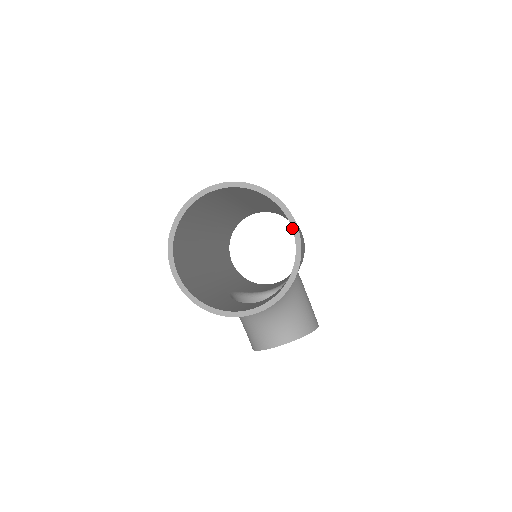
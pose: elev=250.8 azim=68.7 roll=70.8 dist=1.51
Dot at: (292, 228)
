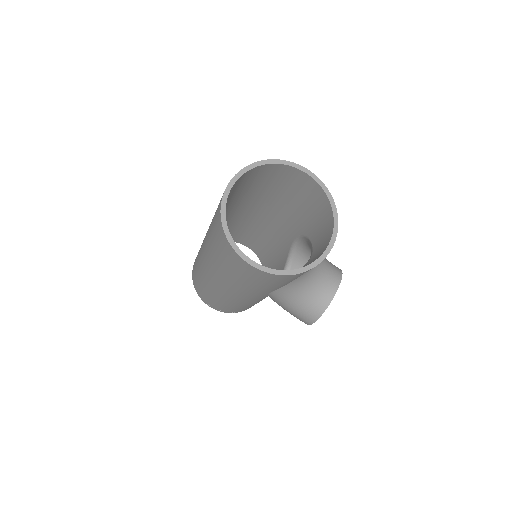
Dot at: (306, 173)
